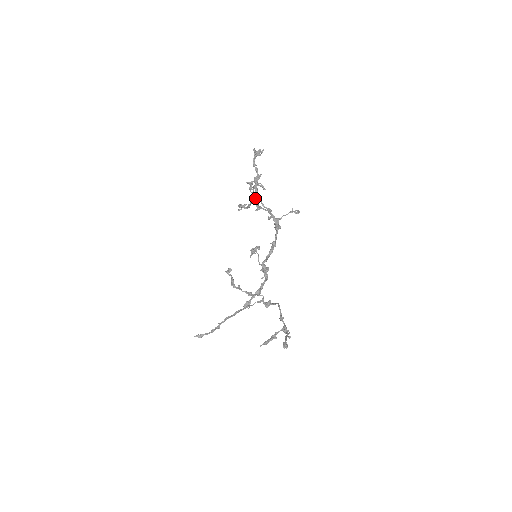
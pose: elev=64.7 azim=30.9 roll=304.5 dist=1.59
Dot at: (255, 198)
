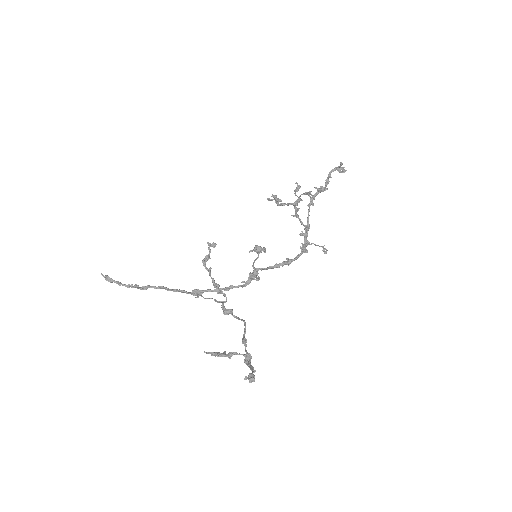
Dot at: occluded
